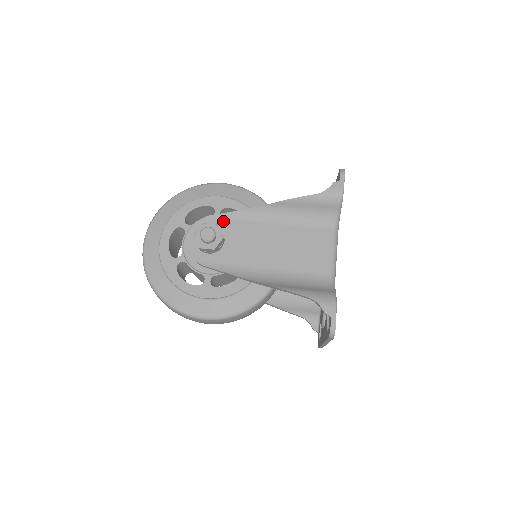
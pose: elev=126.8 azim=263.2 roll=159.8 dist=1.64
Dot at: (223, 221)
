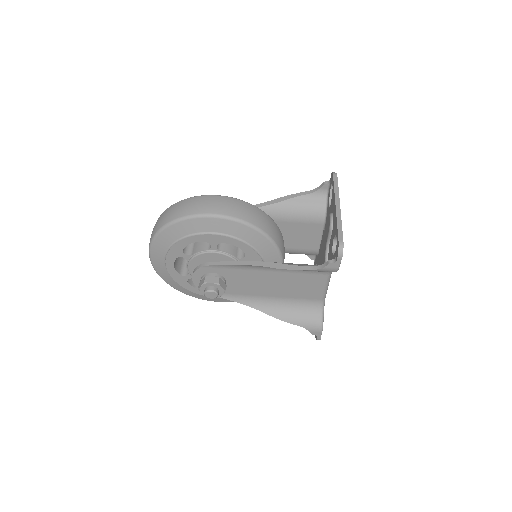
Dot at: (222, 269)
